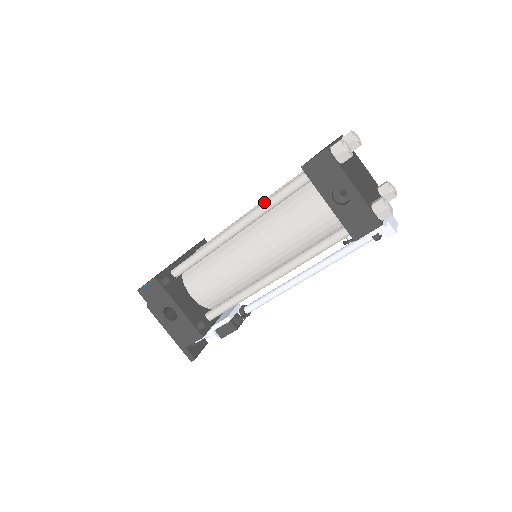
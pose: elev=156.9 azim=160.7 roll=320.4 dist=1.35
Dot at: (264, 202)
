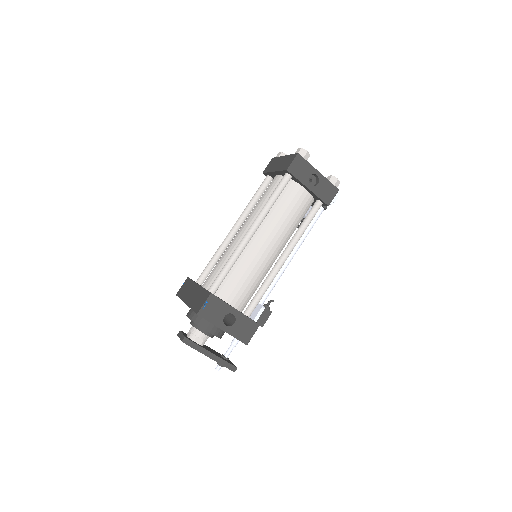
Dot at: (266, 204)
